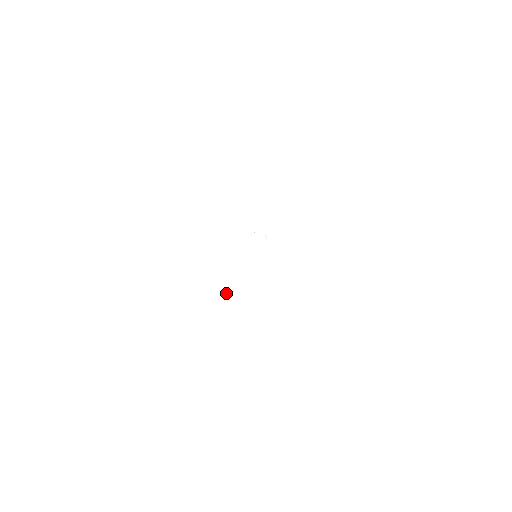
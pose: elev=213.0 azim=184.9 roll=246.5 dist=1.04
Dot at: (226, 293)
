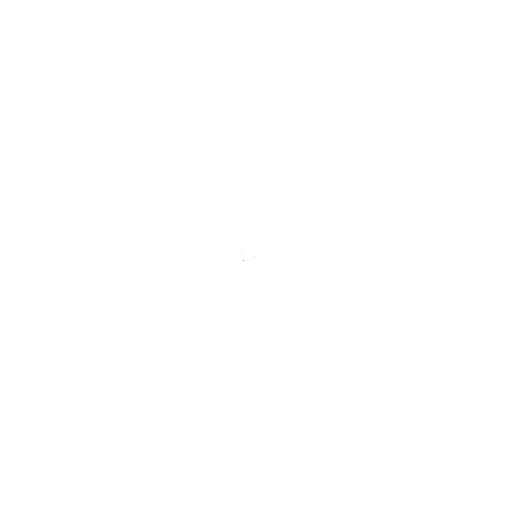
Dot at: (203, 258)
